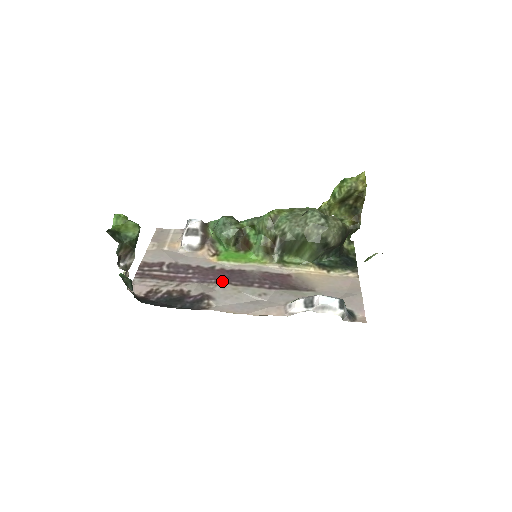
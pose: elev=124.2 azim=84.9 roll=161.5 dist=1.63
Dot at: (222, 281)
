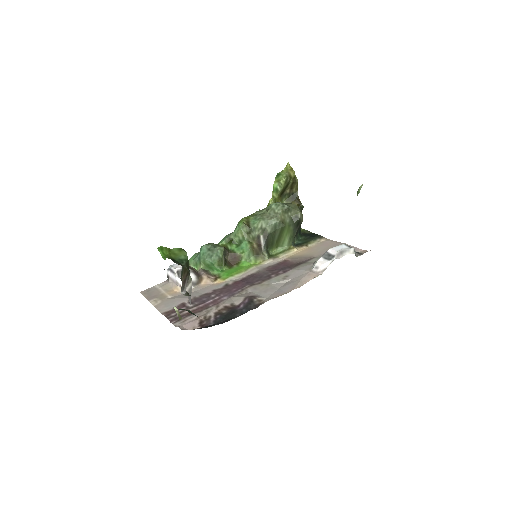
Dot at: (247, 286)
